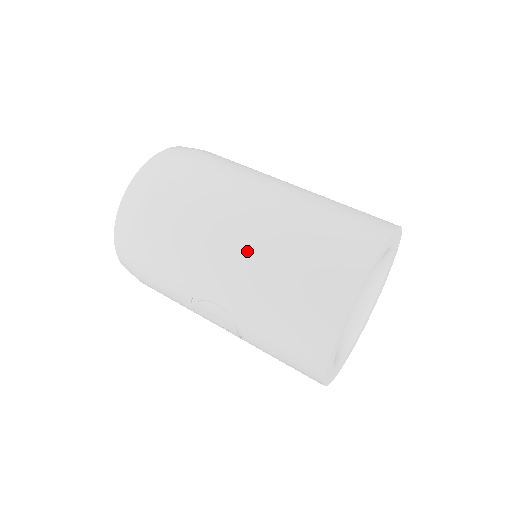
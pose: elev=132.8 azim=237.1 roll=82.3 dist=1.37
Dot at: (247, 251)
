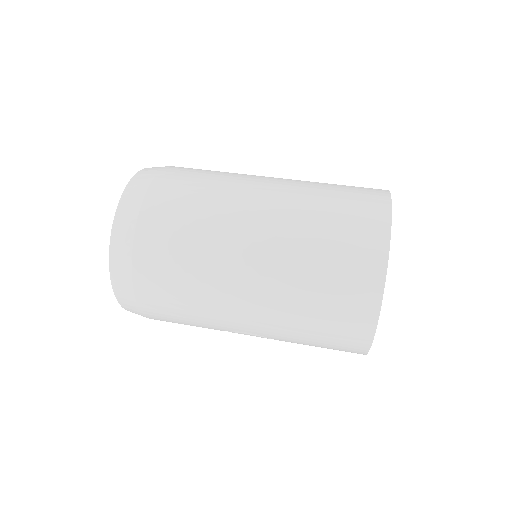
Dot at: (263, 300)
